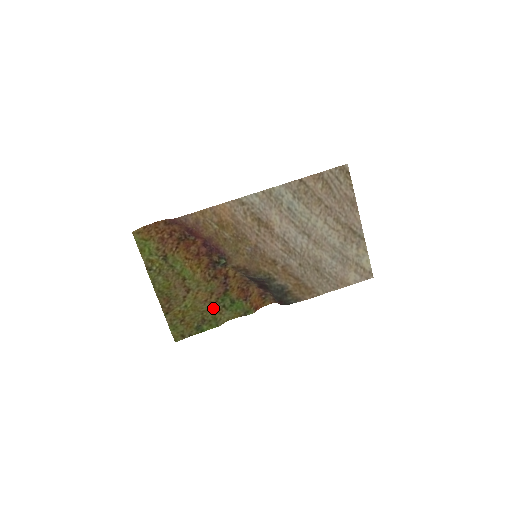
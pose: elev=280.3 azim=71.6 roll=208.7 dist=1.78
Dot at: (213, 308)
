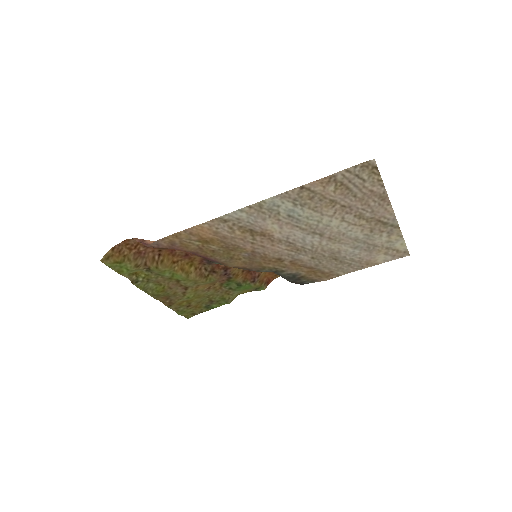
Dot at: (219, 291)
